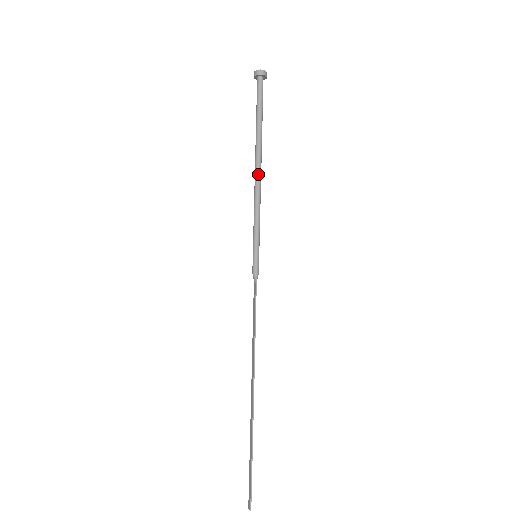
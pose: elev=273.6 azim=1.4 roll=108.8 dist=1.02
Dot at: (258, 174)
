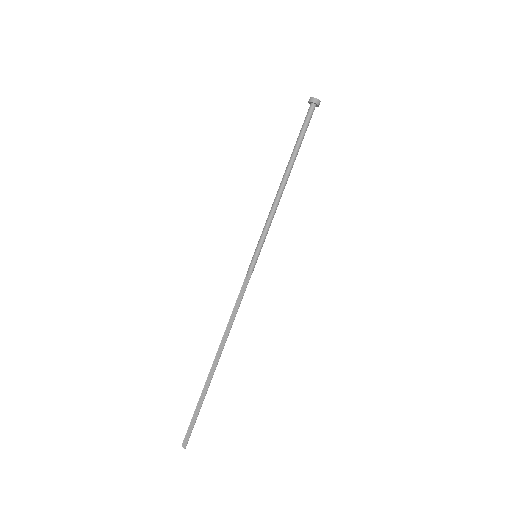
Dot at: (283, 189)
